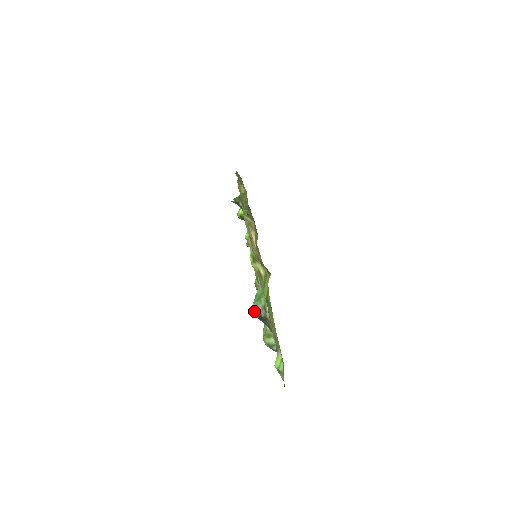
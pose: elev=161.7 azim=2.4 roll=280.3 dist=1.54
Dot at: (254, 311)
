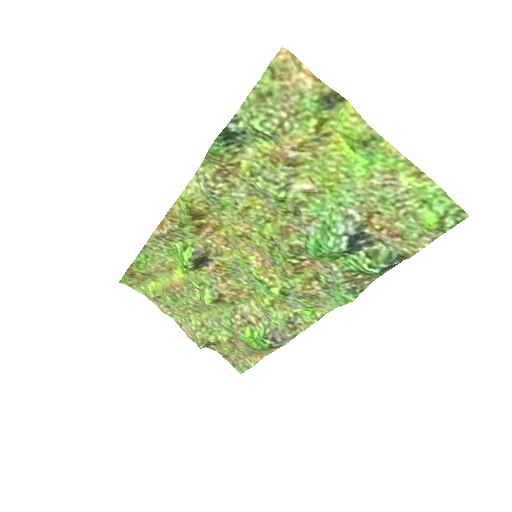
Dot at: (337, 248)
